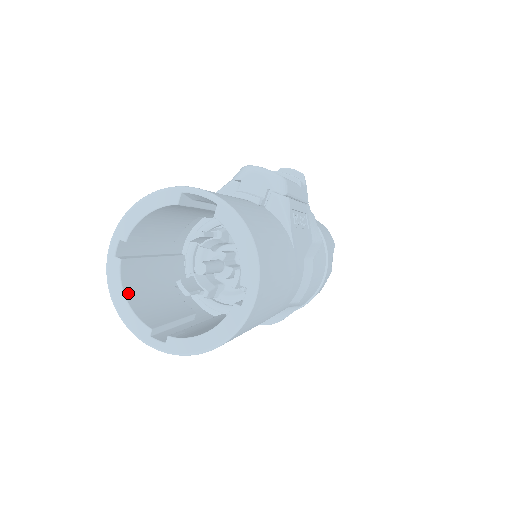
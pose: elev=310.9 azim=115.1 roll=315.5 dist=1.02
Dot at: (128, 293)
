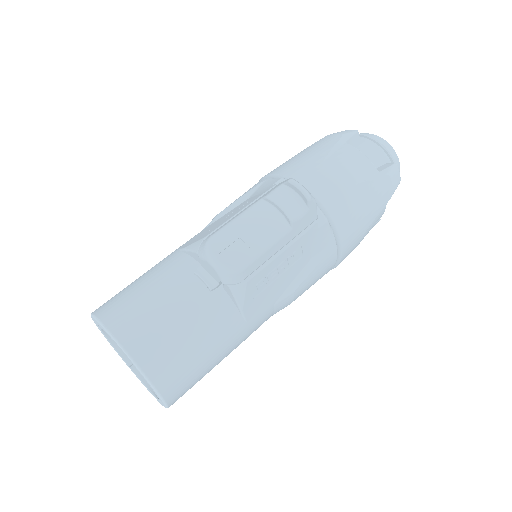
Dot at: occluded
